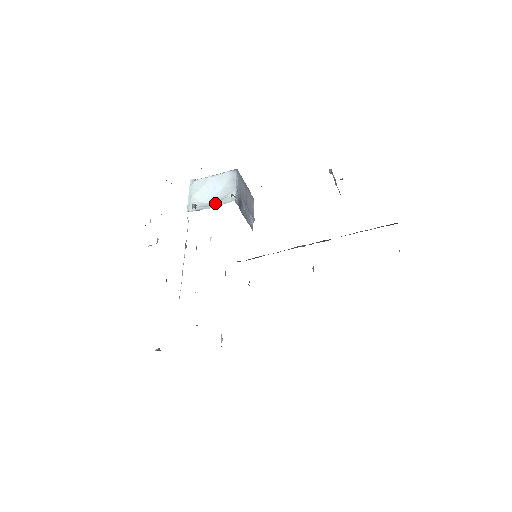
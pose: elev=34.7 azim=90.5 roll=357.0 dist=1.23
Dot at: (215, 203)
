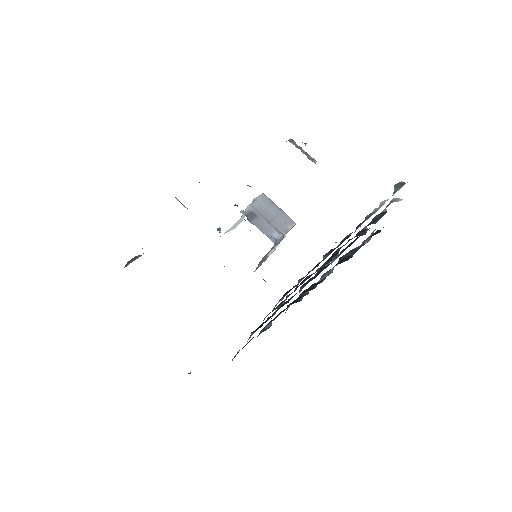
Dot at: occluded
